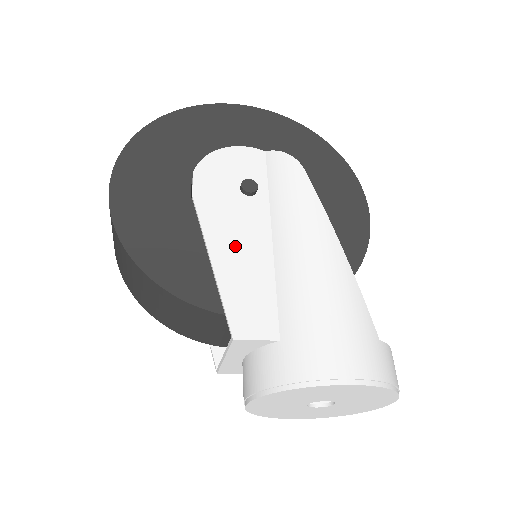
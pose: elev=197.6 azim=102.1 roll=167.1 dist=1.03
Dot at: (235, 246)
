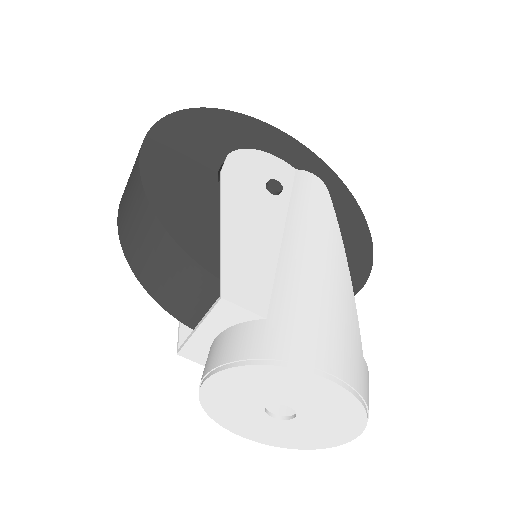
Dot at: (248, 225)
